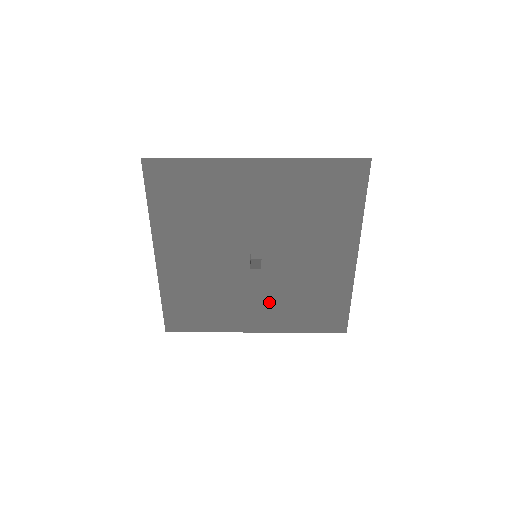
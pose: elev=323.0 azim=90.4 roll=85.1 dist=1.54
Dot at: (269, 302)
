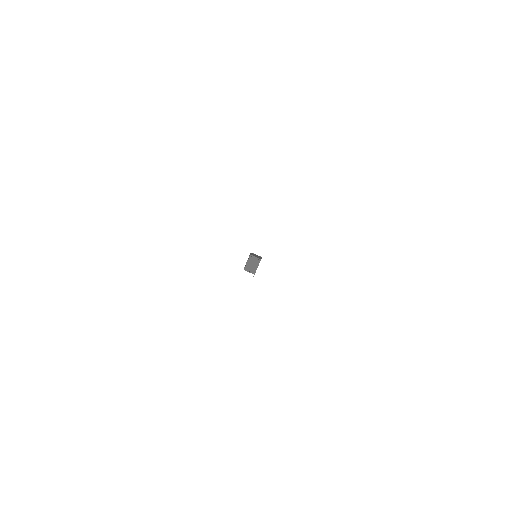
Dot at: occluded
